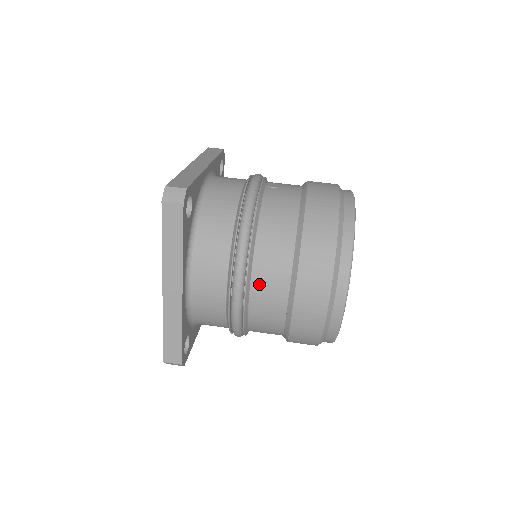
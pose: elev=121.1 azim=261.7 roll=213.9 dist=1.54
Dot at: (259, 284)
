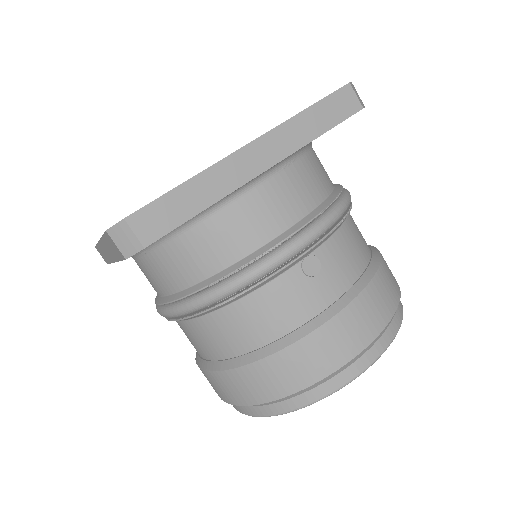
Dot at: (185, 329)
